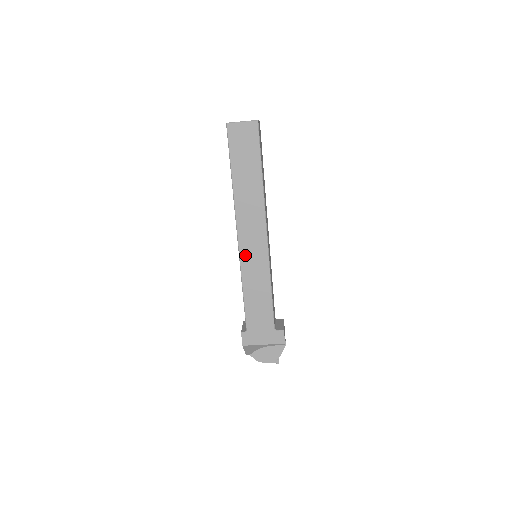
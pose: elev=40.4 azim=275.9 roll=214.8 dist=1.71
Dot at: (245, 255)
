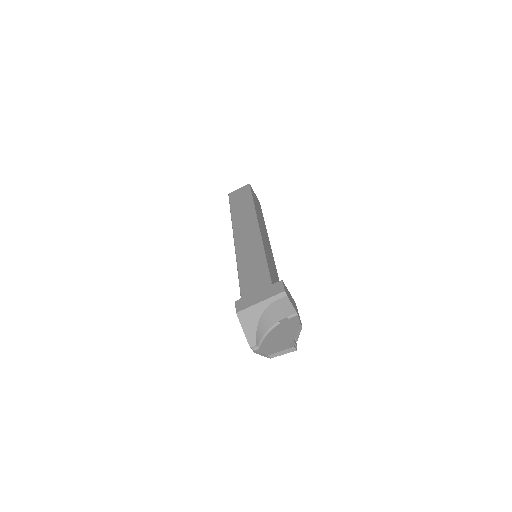
Dot at: (240, 245)
